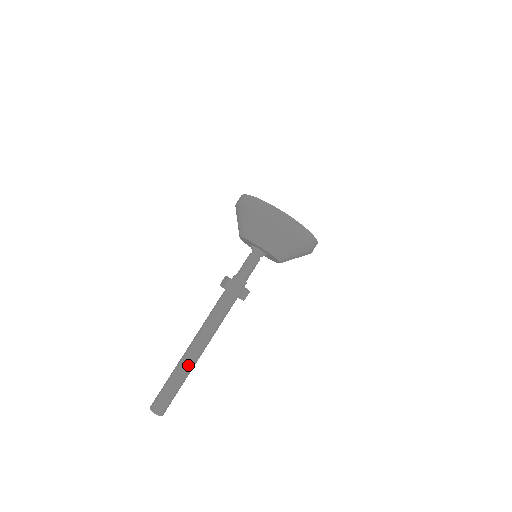
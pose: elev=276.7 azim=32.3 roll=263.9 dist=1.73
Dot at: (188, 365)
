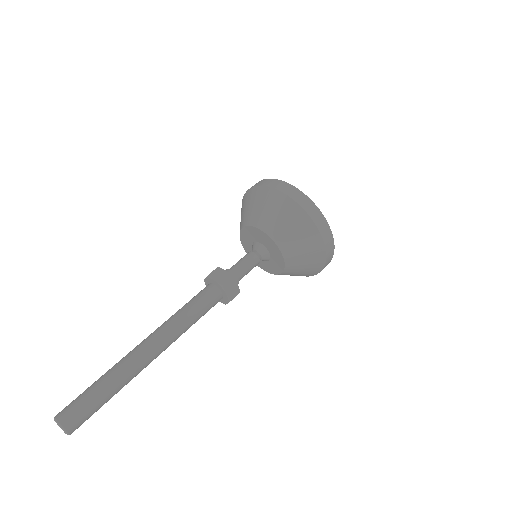
Dot at: (126, 357)
